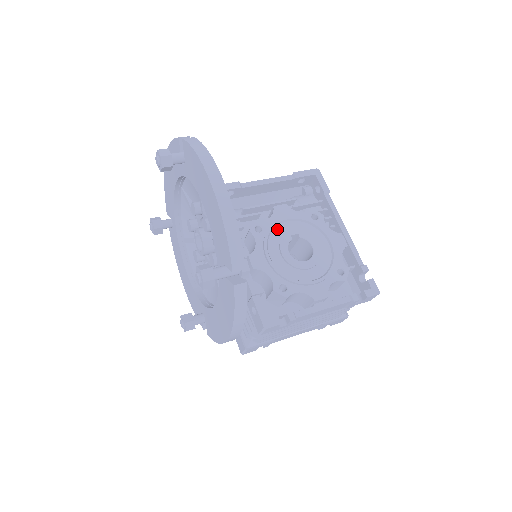
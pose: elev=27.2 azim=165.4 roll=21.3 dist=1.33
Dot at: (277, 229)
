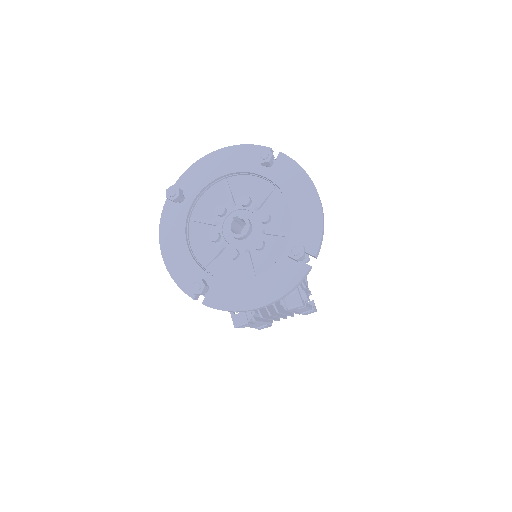
Dot at: occluded
